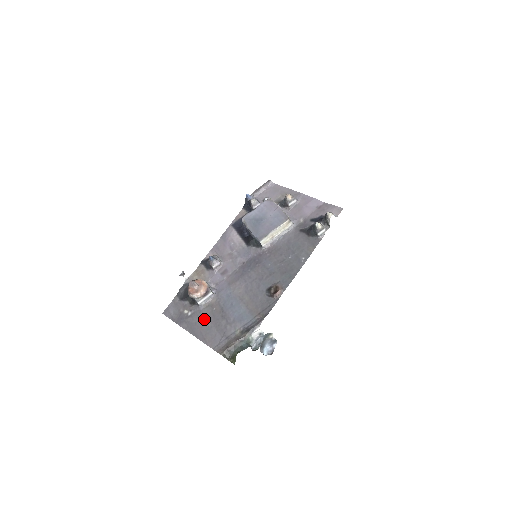
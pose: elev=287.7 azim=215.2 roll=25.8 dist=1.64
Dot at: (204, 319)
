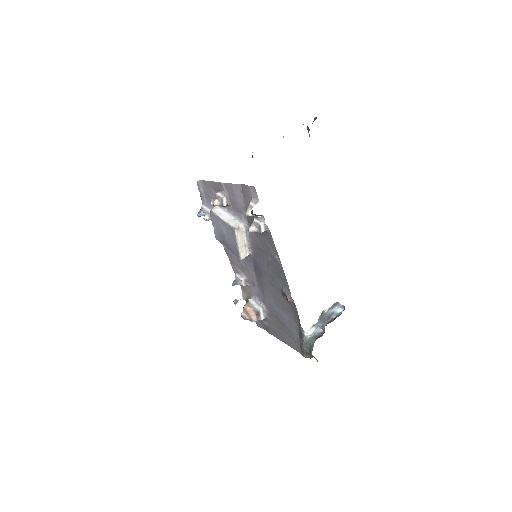
Dot at: (276, 328)
